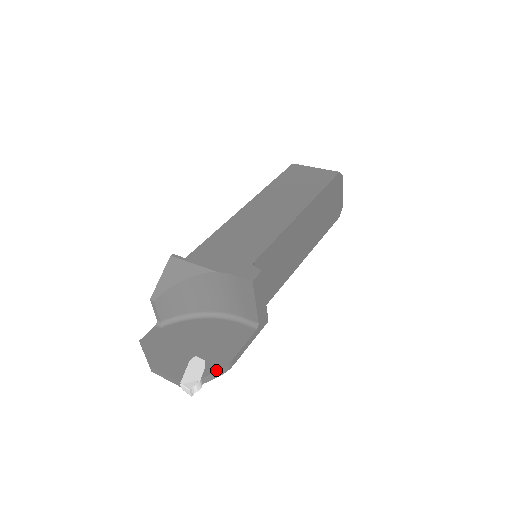
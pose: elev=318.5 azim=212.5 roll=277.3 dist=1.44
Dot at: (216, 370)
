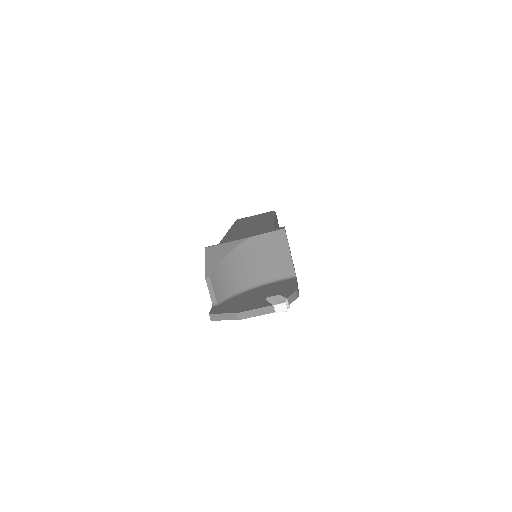
Dot at: (292, 293)
